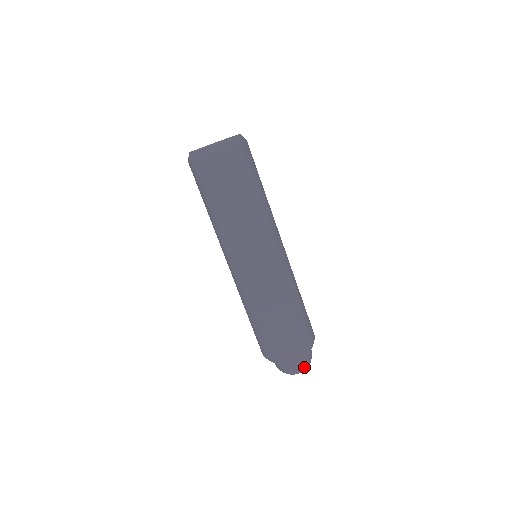
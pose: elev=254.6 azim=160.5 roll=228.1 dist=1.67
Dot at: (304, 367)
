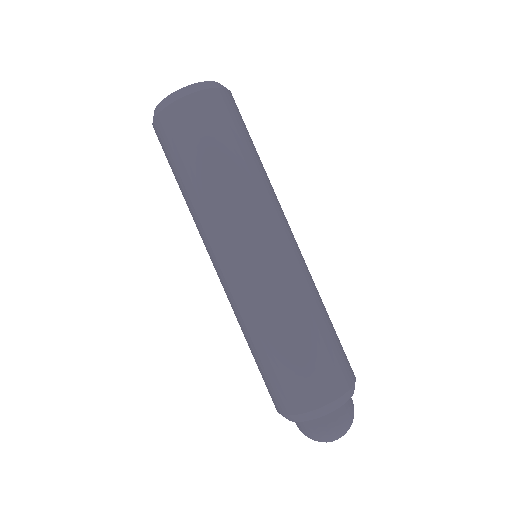
Dot at: (352, 418)
